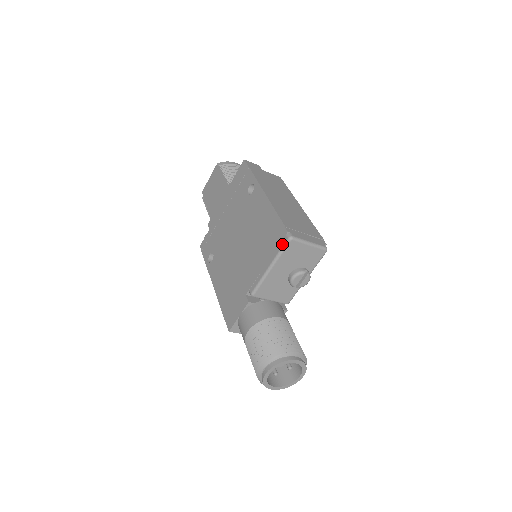
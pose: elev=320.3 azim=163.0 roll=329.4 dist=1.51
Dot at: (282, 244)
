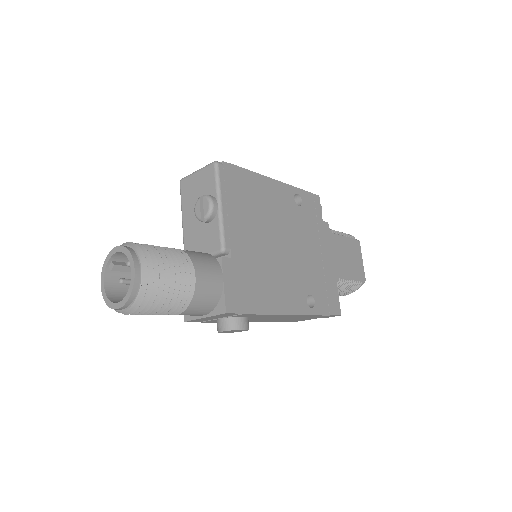
Dot at: occluded
